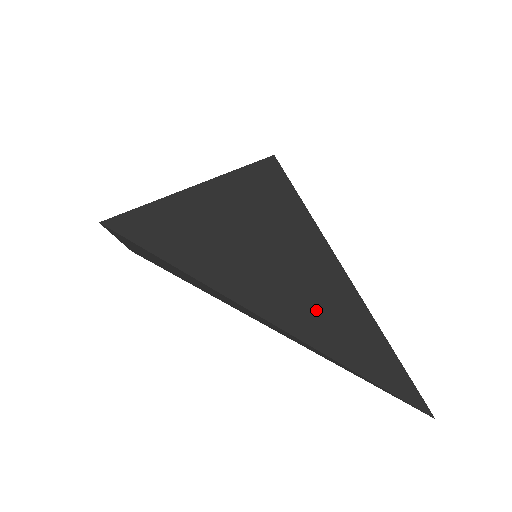
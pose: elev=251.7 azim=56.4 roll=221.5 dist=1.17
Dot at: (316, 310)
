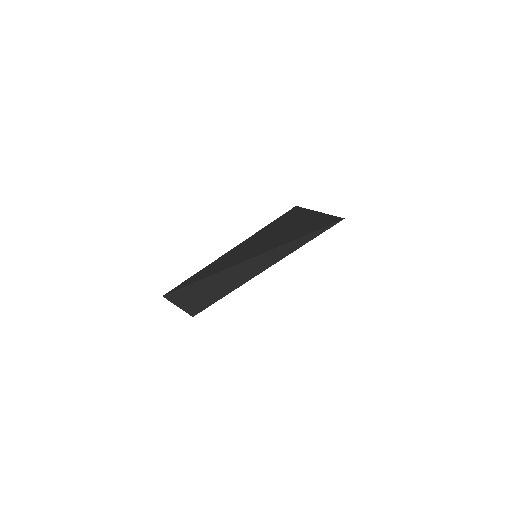
Dot at: (270, 241)
